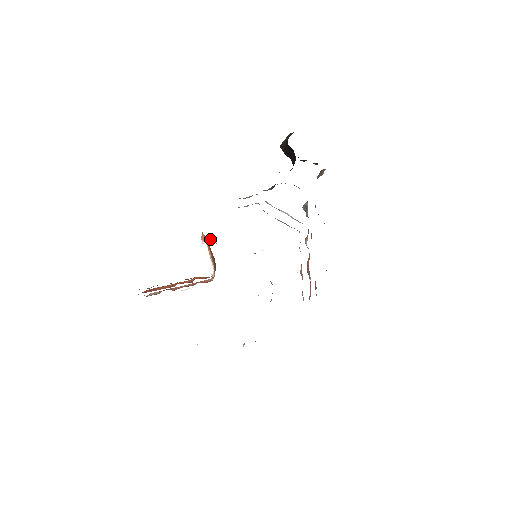
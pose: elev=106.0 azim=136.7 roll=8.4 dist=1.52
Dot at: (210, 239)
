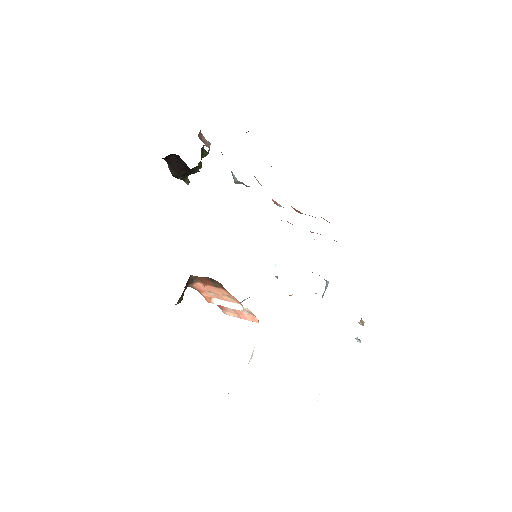
Dot at: occluded
